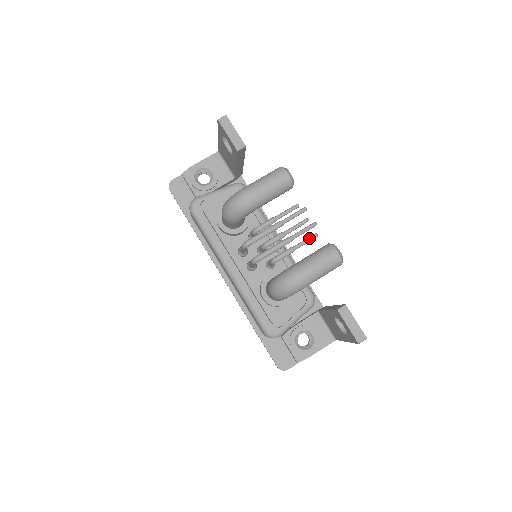
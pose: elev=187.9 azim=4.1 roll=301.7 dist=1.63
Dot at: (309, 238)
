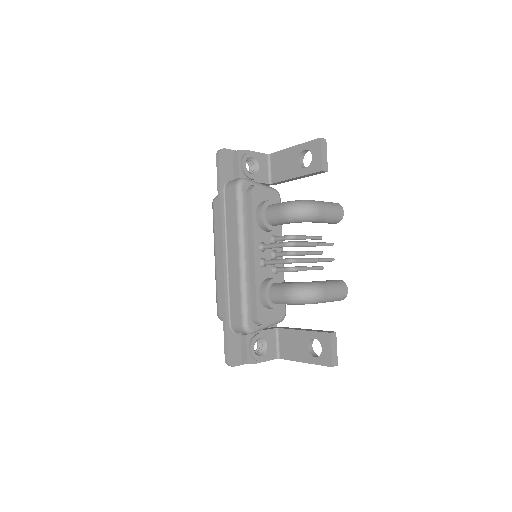
Dot at: (319, 267)
